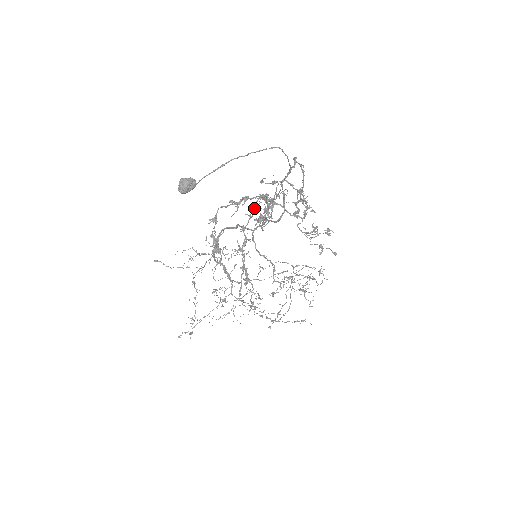
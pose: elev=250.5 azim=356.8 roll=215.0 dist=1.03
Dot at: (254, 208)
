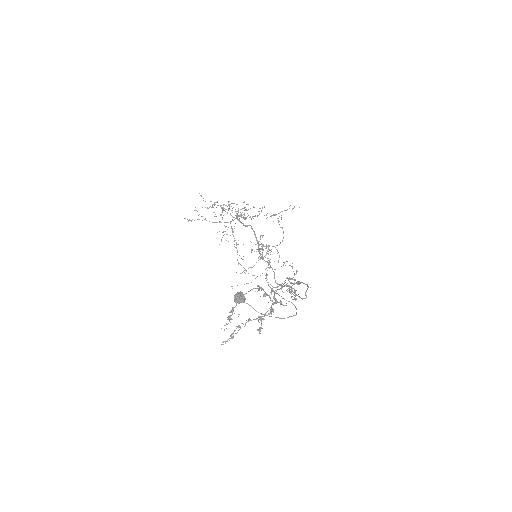
Dot at: (261, 318)
